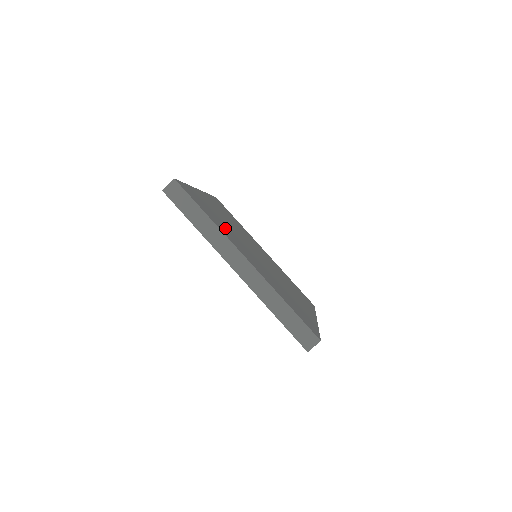
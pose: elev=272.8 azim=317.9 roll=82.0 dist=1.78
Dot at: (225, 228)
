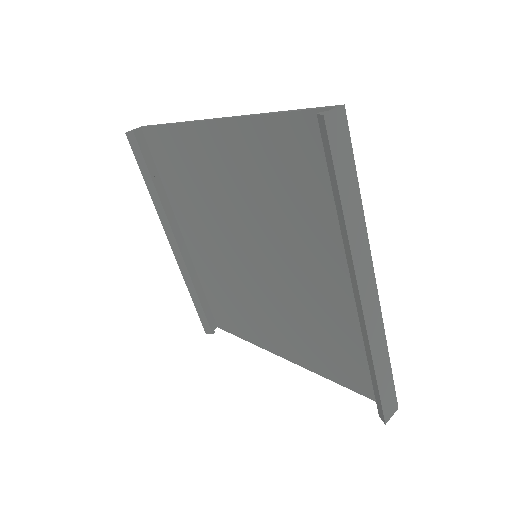
Dot at: (314, 214)
